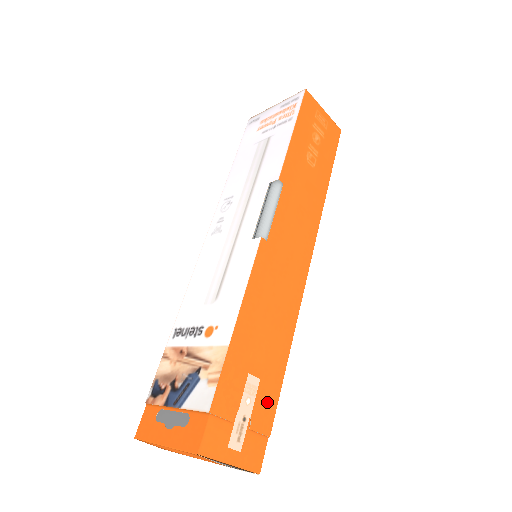
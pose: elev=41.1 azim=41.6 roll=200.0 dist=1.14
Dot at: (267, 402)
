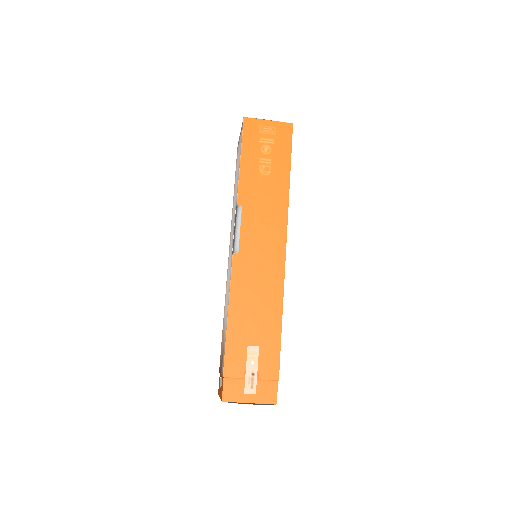
Dot at: (270, 359)
